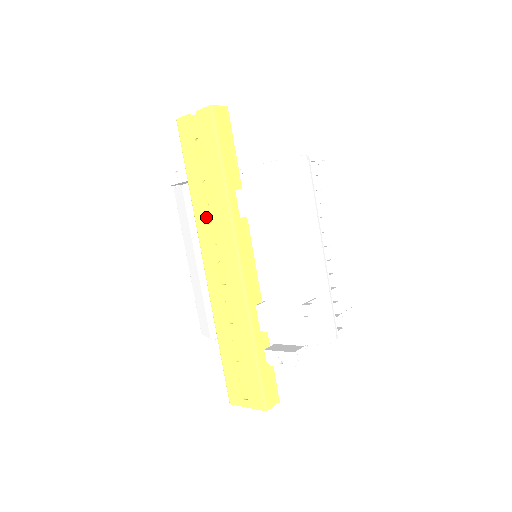
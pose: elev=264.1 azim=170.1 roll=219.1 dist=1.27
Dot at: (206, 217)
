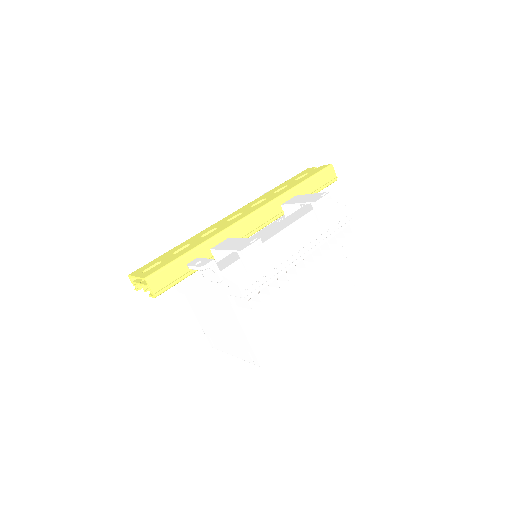
Dot at: (264, 197)
